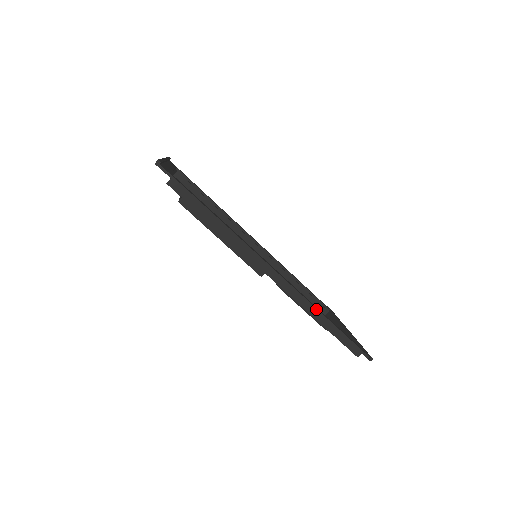
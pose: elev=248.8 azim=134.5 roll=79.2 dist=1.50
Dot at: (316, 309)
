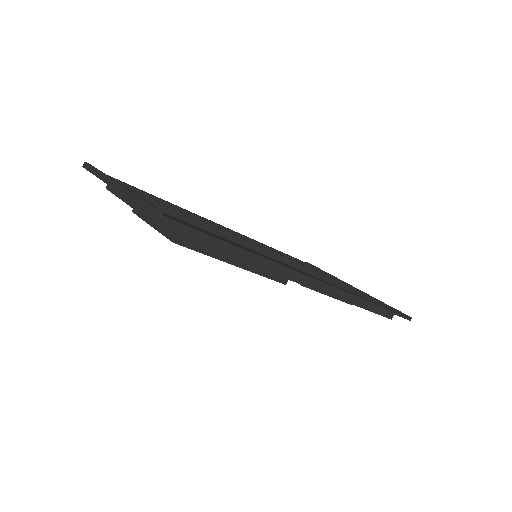
Dot at: (361, 299)
